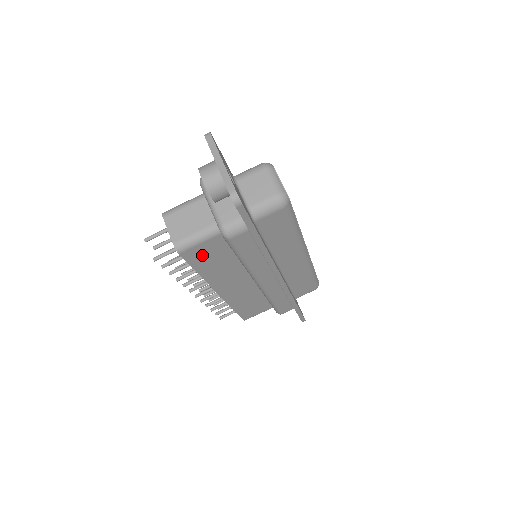
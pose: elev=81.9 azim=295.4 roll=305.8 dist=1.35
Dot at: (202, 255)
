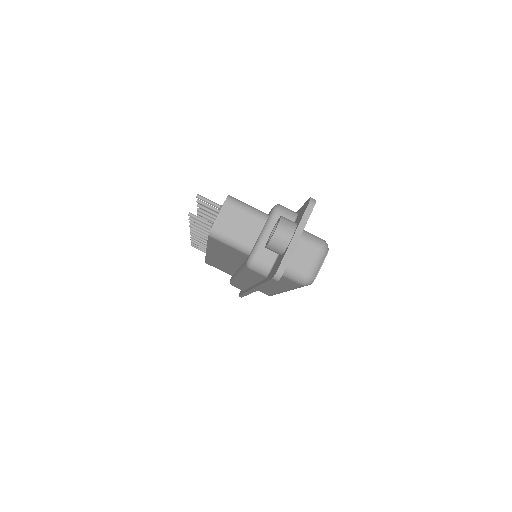
Dot at: (222, 246)
